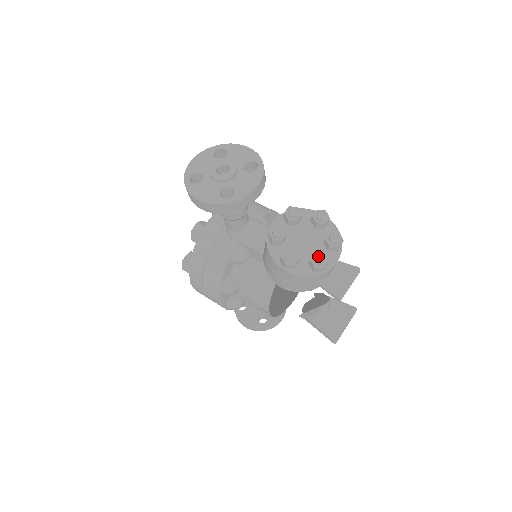
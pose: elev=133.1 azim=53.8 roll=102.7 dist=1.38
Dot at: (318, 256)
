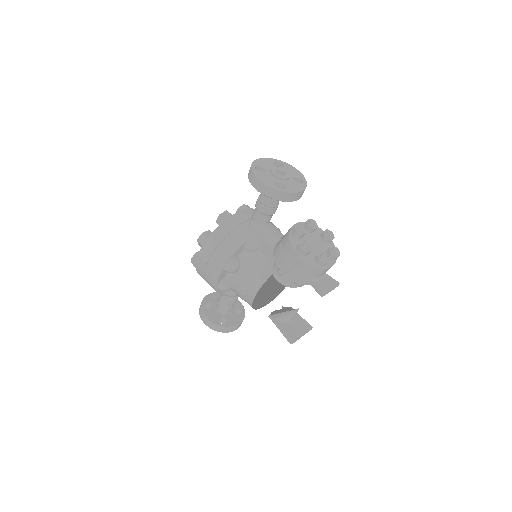
Dot at: (324, 254)
